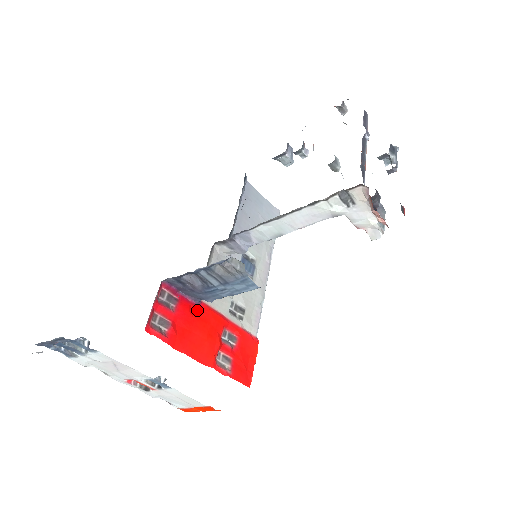
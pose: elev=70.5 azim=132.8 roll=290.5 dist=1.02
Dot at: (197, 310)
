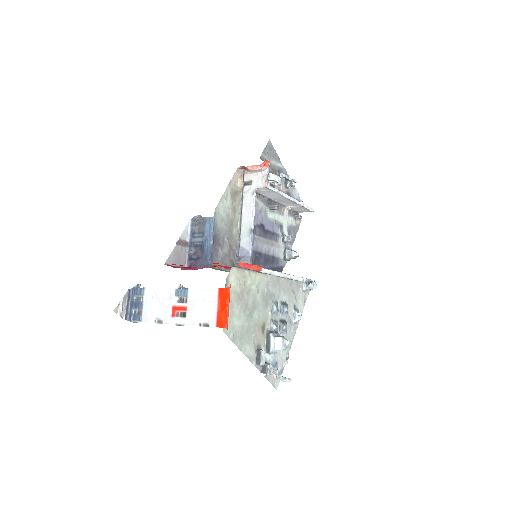
Dot at: occluded
